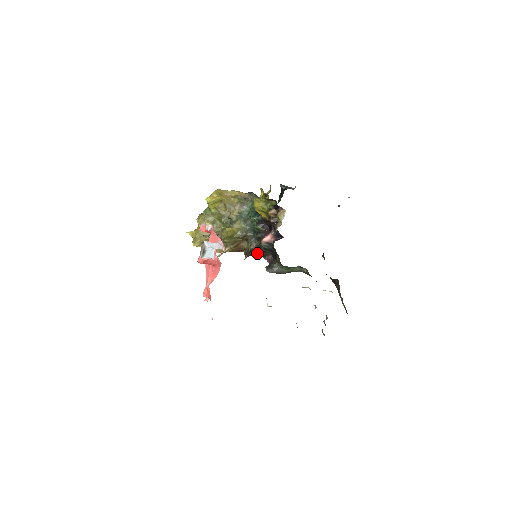
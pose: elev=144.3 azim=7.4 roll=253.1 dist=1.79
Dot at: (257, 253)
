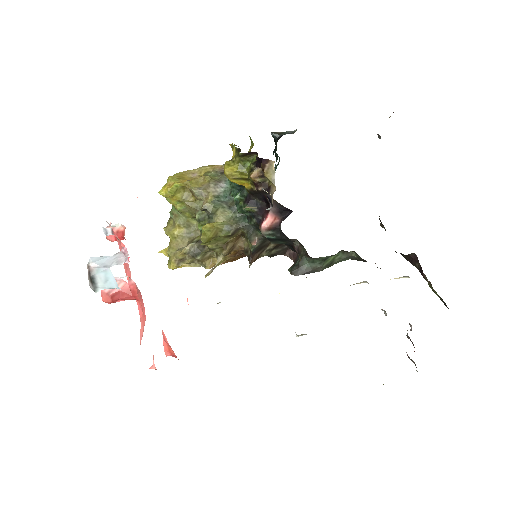
Dot at: (268, 251)
